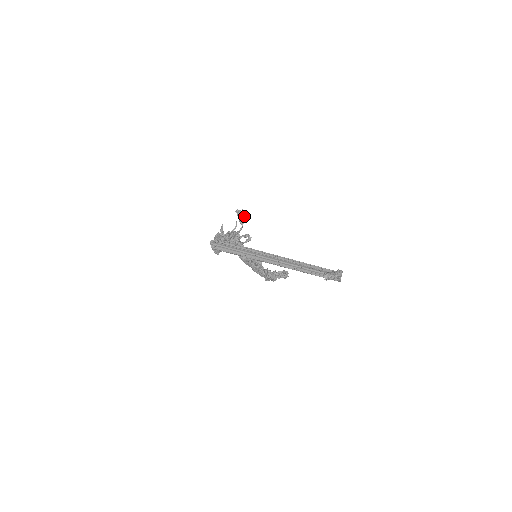
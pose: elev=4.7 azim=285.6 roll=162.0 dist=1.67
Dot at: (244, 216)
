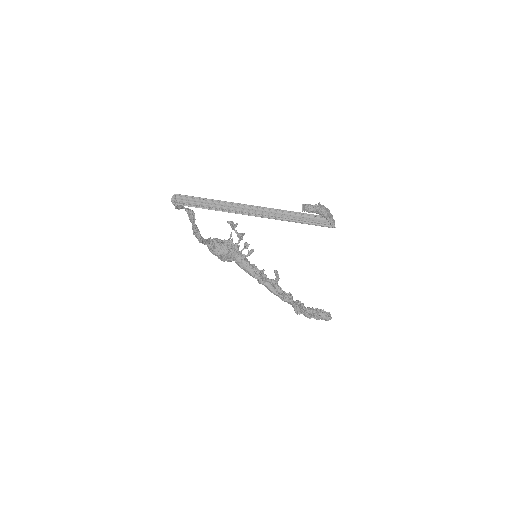
Dot at: (243, 233)
